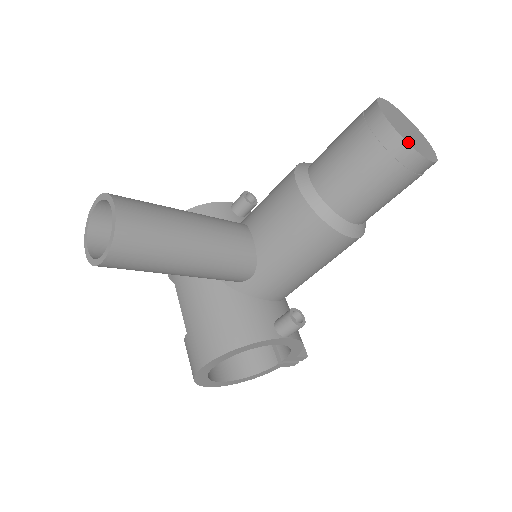
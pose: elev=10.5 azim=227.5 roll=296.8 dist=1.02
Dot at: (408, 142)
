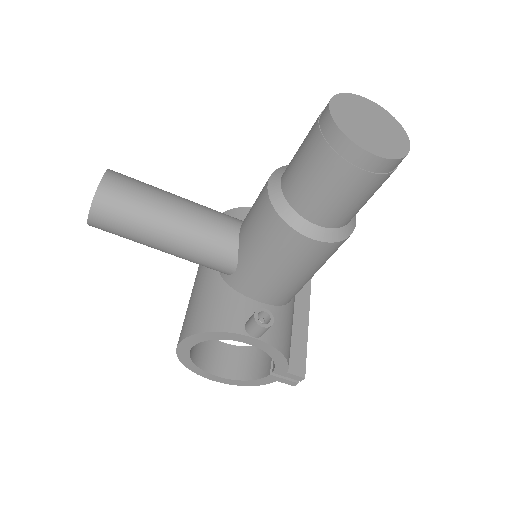
Dot at: (344, 132)
